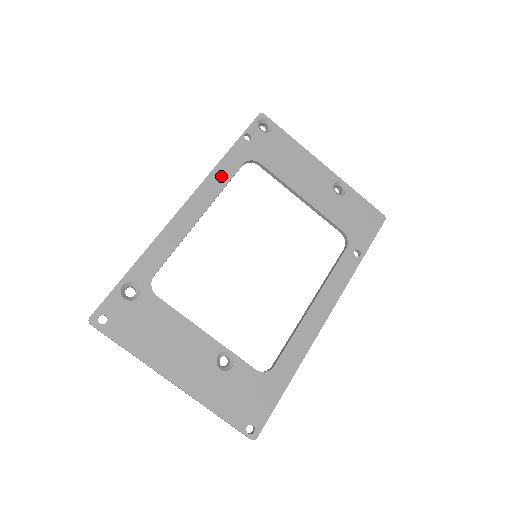
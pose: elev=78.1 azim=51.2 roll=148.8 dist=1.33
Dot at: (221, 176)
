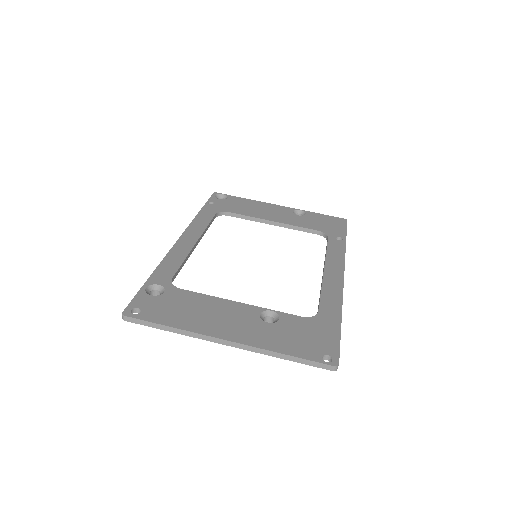
Dot at: (201, 222)
